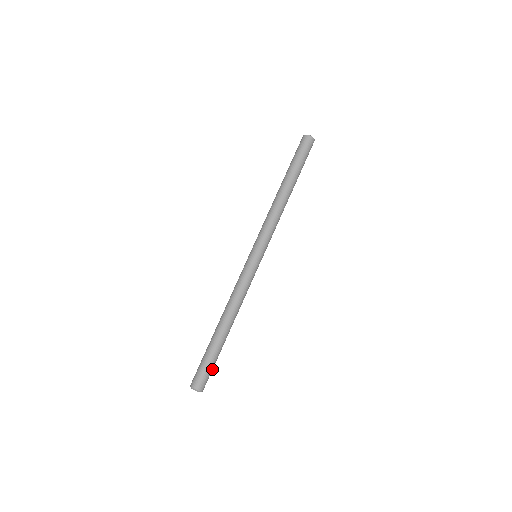
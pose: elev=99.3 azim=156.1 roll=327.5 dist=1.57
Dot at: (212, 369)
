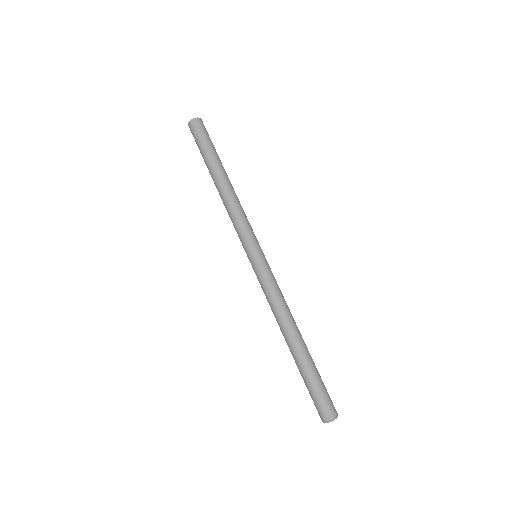
Dot at: (322, 389)
